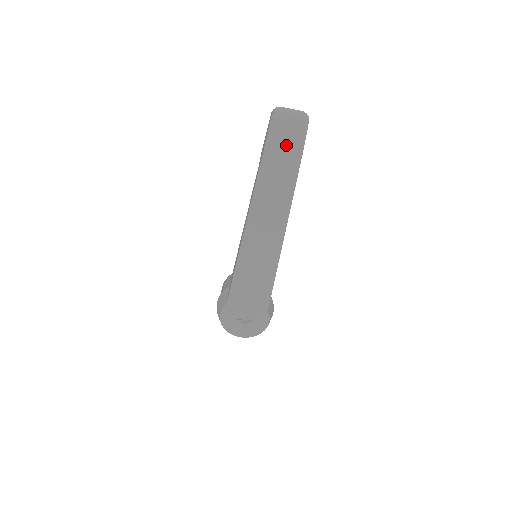
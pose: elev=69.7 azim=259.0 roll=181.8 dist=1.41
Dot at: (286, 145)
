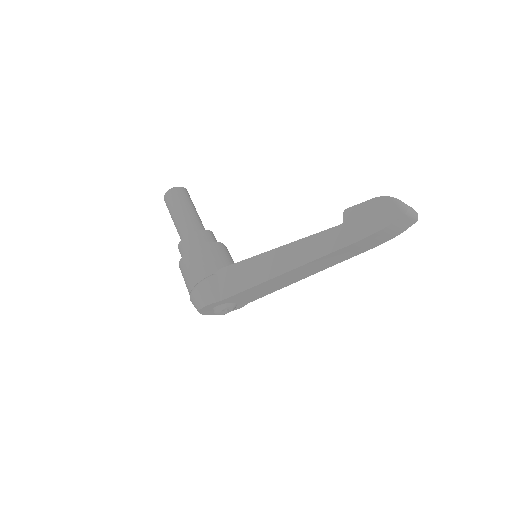
Dot at: (388, 234)
